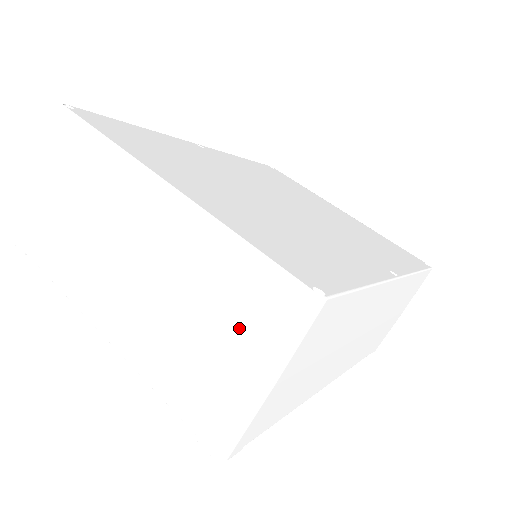
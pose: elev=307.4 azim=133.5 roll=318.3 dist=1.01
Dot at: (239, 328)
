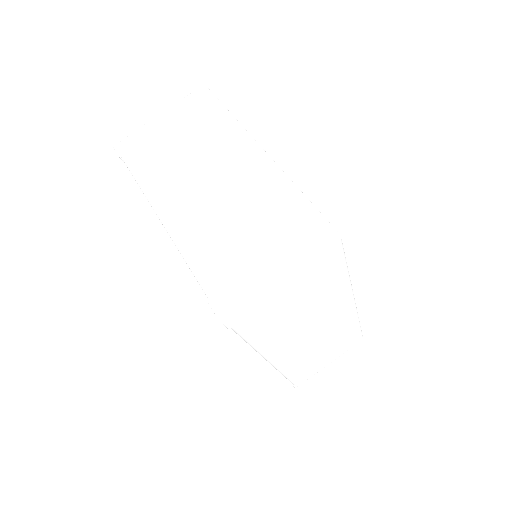
Dot at: (276, 238)
